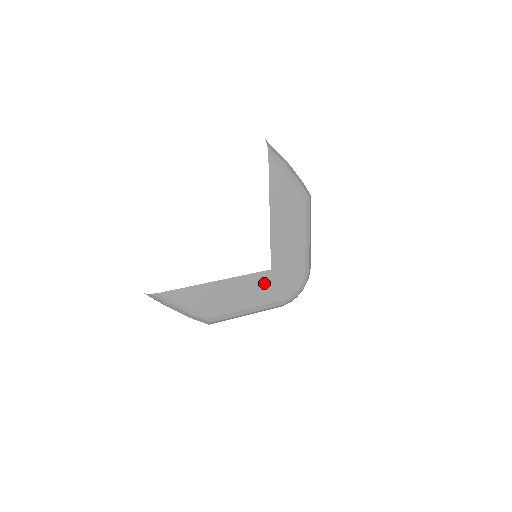
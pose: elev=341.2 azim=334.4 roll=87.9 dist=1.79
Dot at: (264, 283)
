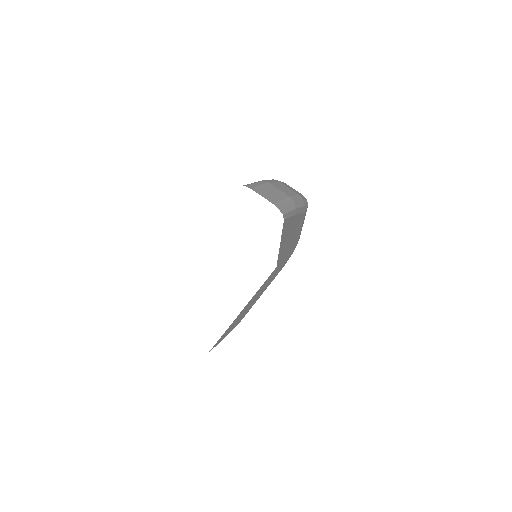
Dot at: (271, 277)
